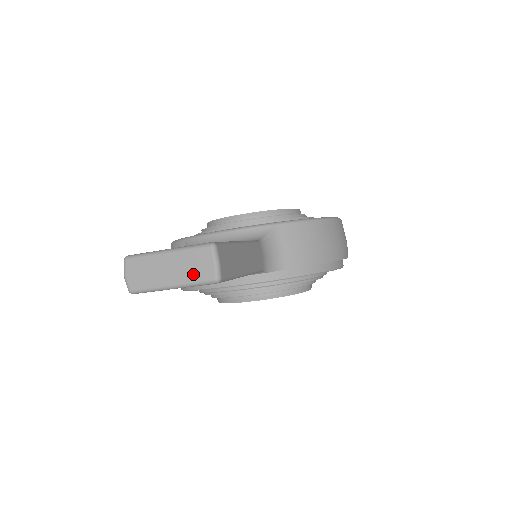
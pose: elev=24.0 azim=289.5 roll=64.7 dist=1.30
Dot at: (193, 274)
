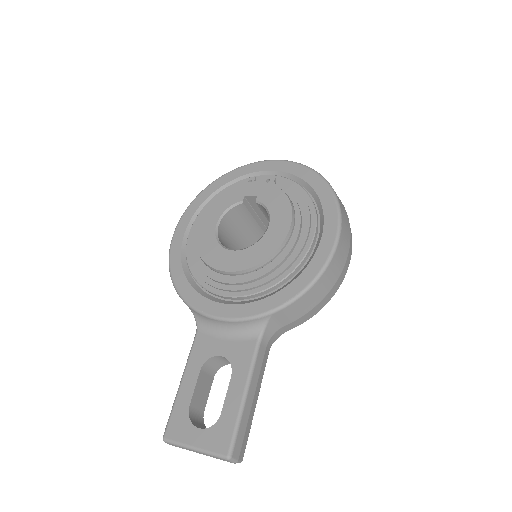
Dot at: occluded
